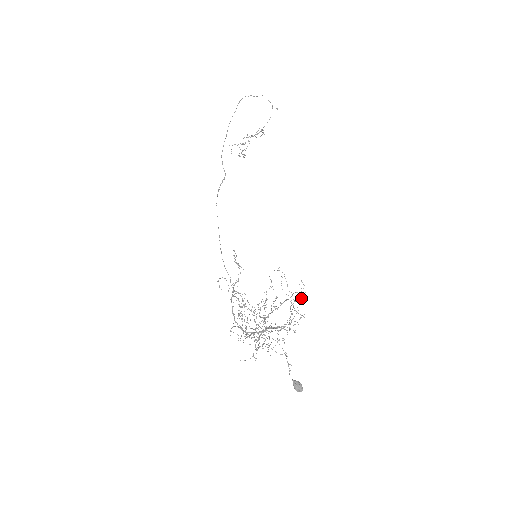
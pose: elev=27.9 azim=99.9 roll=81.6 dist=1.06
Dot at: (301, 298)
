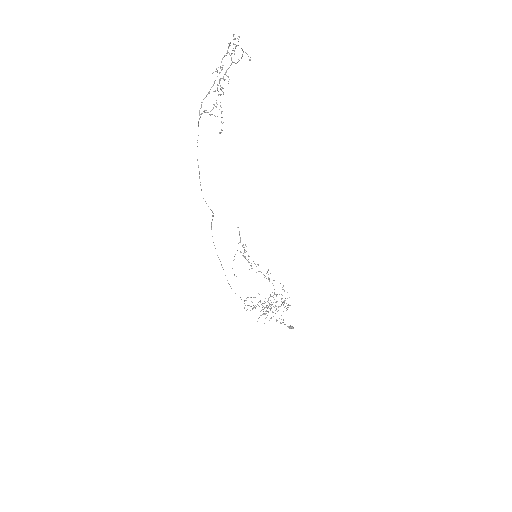
Dot at: occluded
